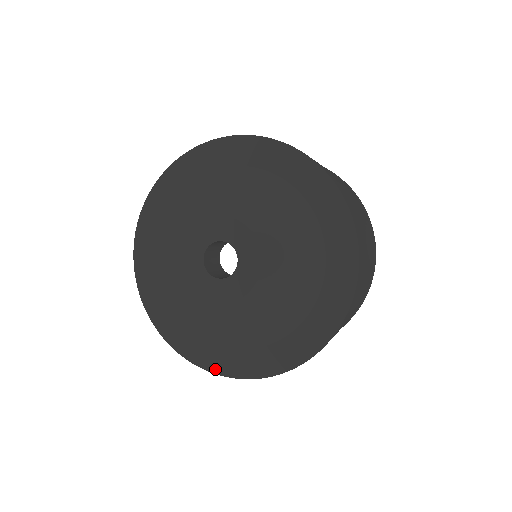
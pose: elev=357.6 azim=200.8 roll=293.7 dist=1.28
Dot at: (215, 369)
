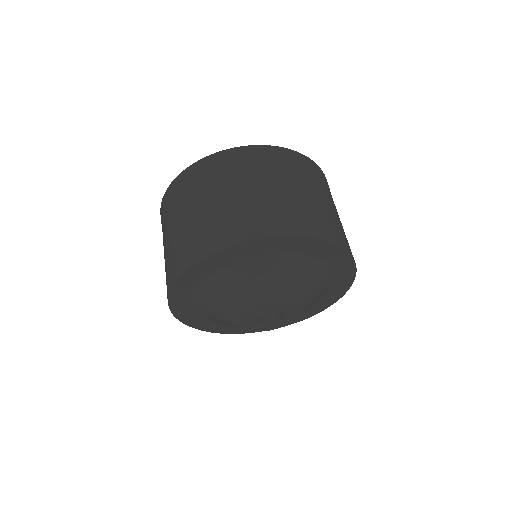
Dot at: occluded
